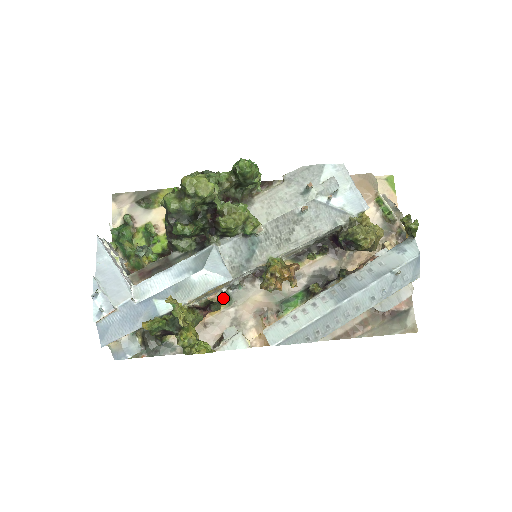
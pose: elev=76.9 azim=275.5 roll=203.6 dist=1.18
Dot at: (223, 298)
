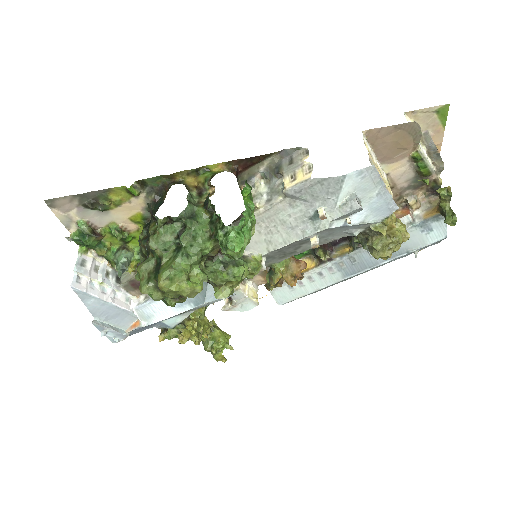
Dot at: occluded
